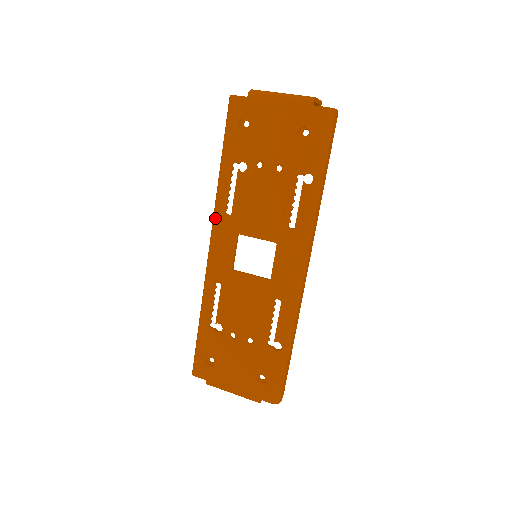
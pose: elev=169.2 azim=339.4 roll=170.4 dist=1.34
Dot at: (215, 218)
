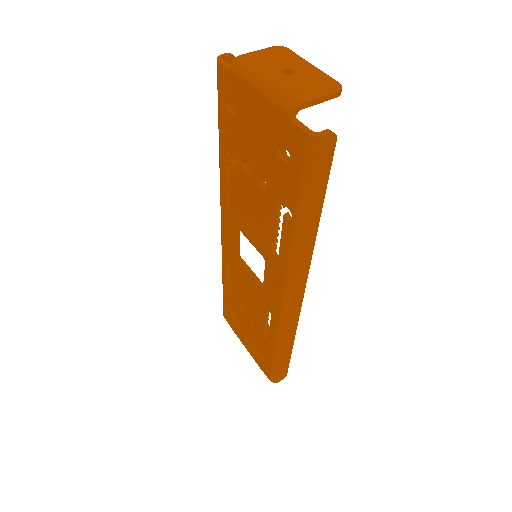
Dot at: (220, 199)
